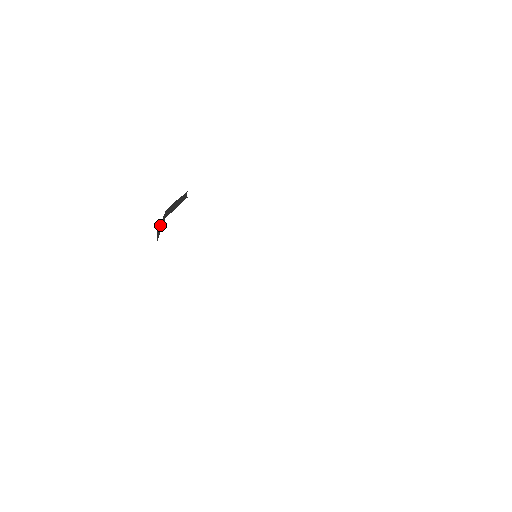
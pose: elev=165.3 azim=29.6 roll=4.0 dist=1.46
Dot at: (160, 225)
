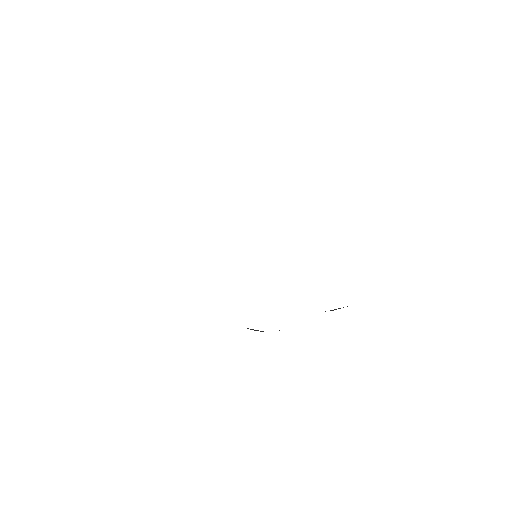
Dot at: occluded
